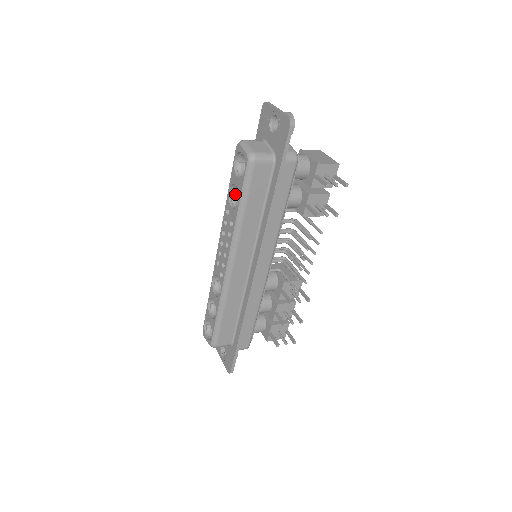
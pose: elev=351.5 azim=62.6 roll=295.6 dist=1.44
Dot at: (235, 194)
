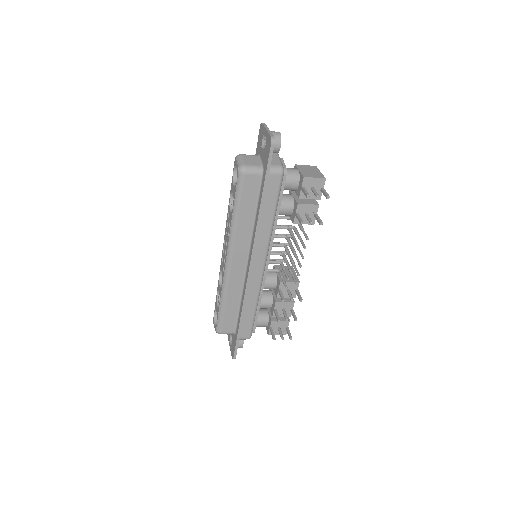
Dot at: occluded
